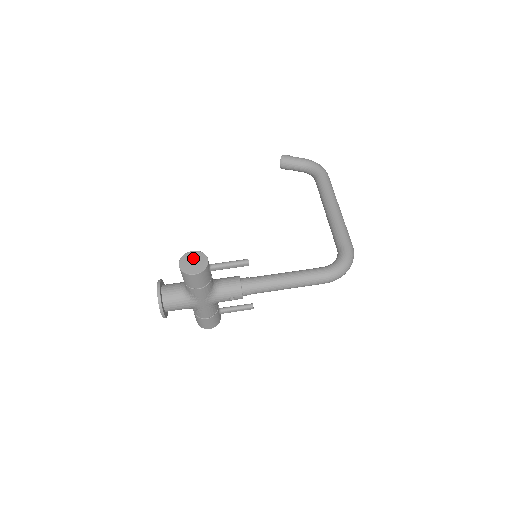
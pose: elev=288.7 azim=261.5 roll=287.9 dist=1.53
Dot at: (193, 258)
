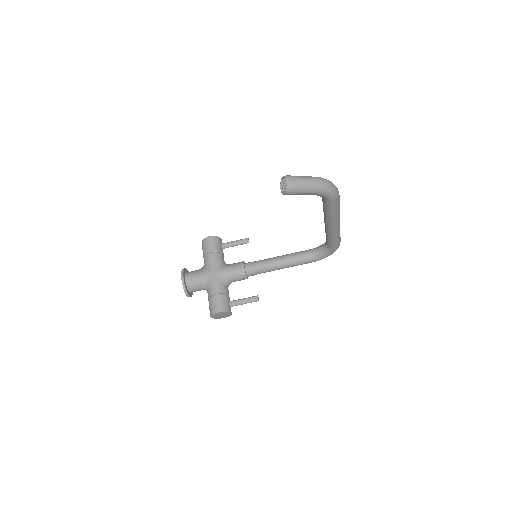
Dot at: (220, 315)
